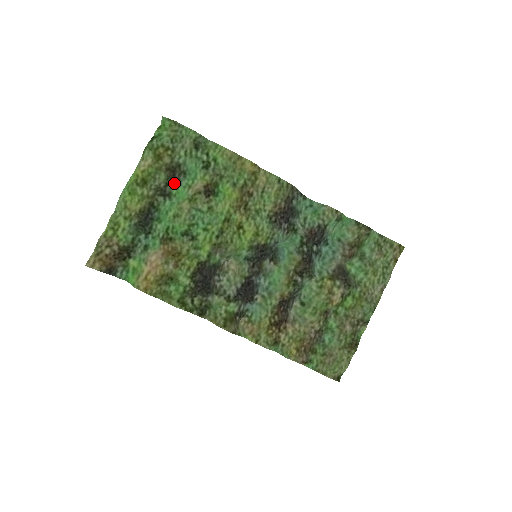
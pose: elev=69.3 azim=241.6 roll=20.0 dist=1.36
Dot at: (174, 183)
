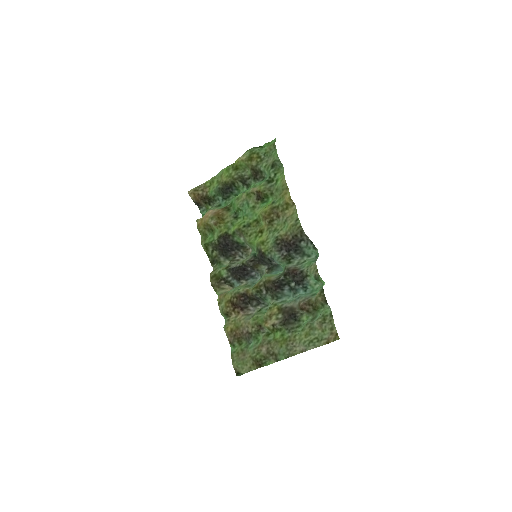
Dot at: (254, 180)
